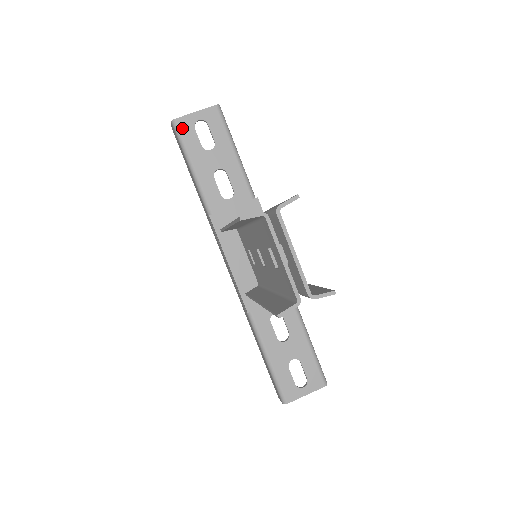
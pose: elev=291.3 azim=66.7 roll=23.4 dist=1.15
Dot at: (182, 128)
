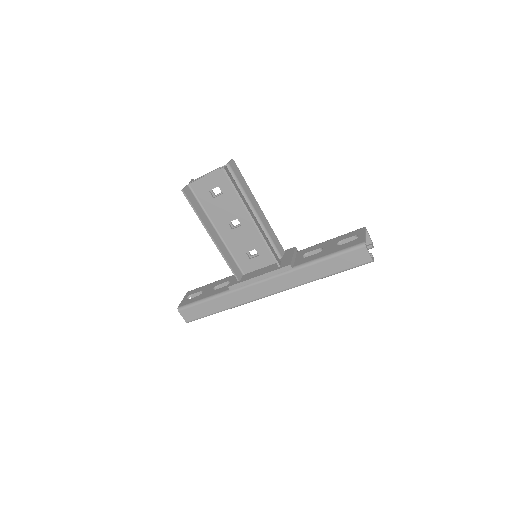
Dot at: (184, 305)
